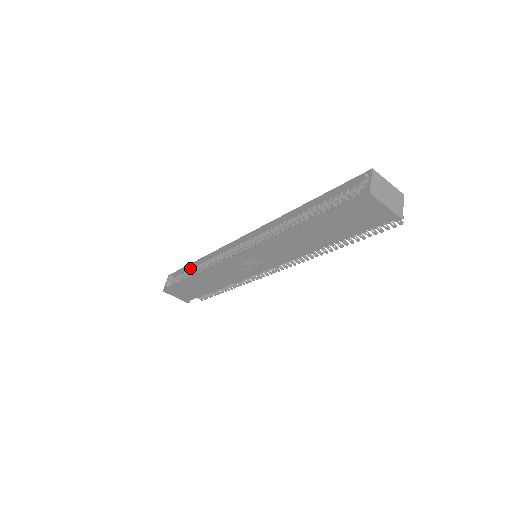
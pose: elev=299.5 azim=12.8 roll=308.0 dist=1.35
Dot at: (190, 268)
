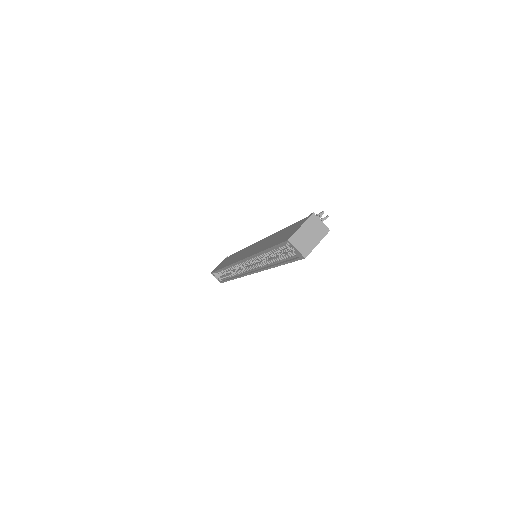
Dot at: occluded
